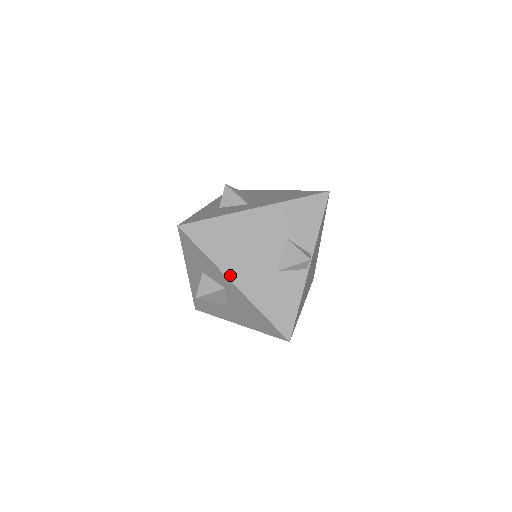
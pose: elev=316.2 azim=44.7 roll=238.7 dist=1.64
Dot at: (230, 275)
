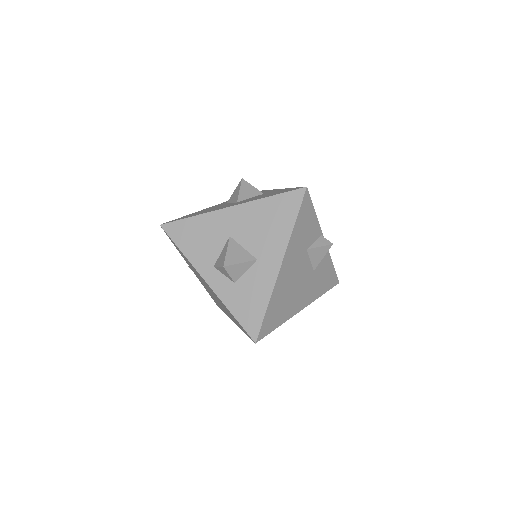
Dot at: (297, 311)
